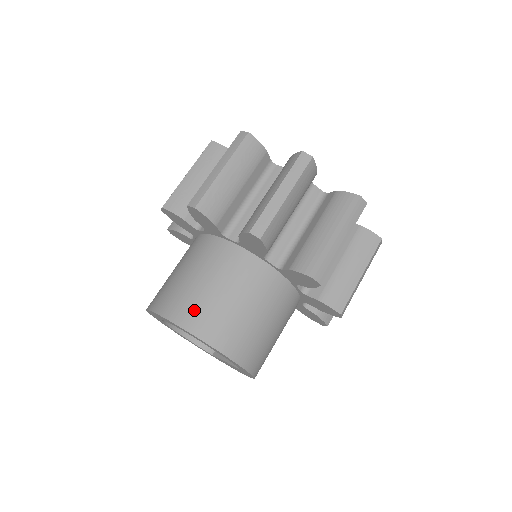
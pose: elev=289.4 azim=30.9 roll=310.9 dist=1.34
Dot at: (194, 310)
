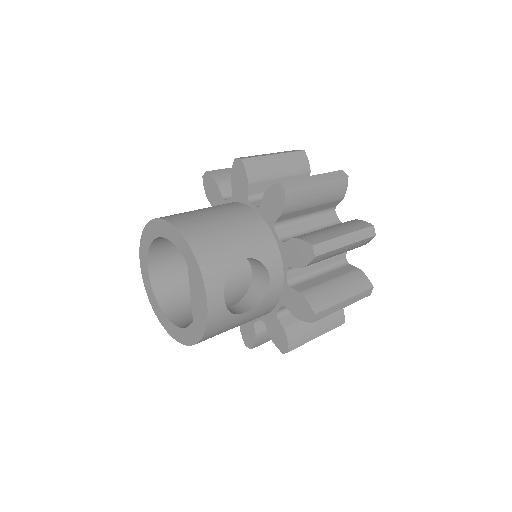
Dot at: occluded
